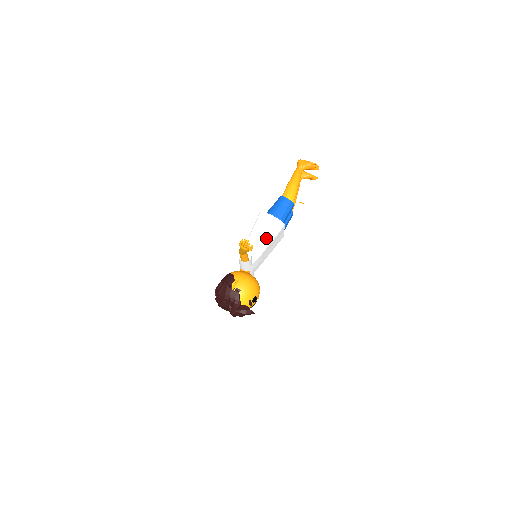
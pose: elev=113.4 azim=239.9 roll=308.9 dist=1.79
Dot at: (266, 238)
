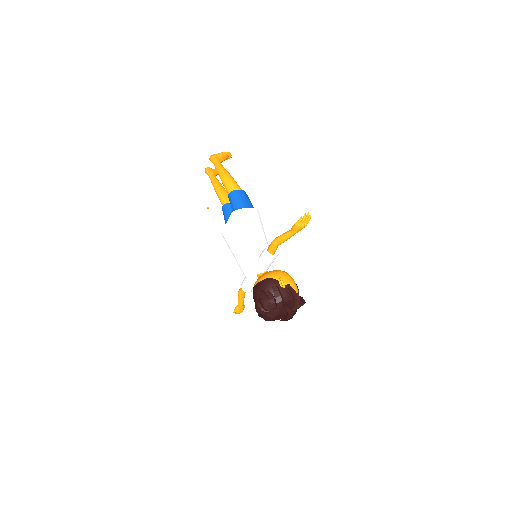
Dot at: (261, 230)
